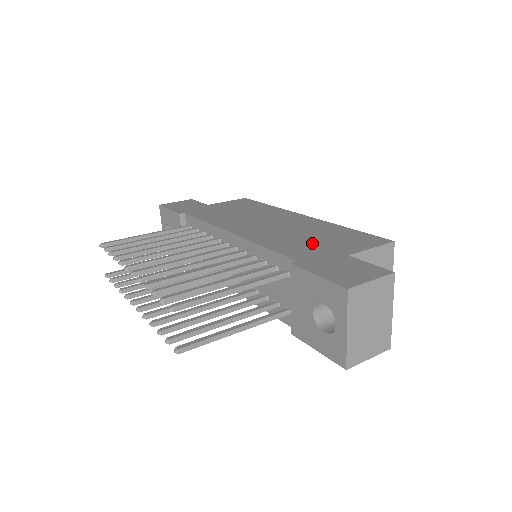
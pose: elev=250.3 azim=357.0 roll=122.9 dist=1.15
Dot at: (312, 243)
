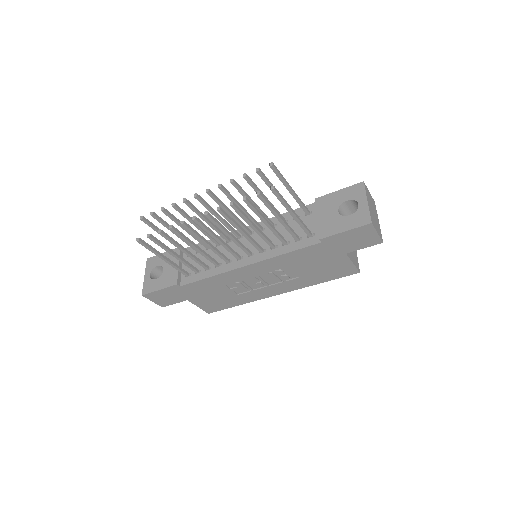
Dot at: occluded
